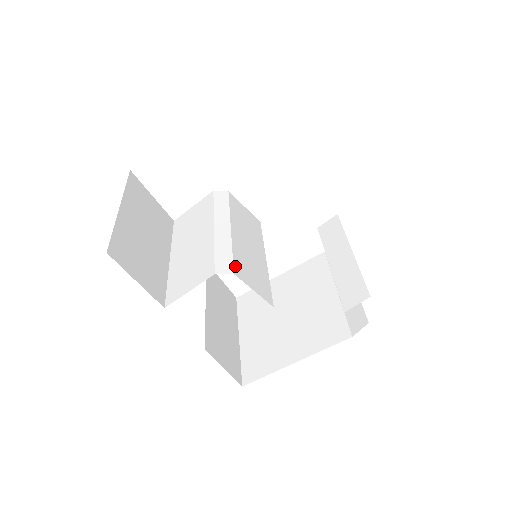
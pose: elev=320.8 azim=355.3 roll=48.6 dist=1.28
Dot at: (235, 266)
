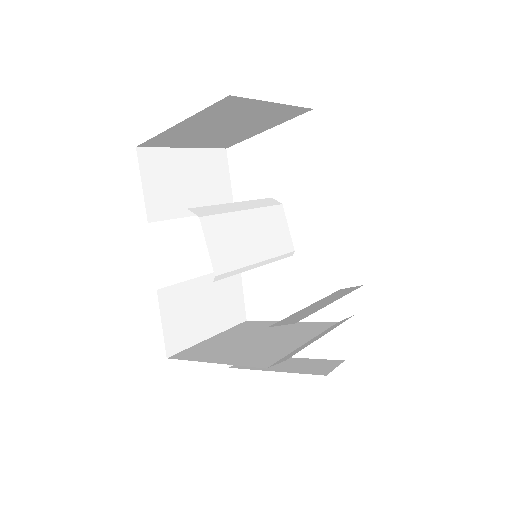
Dot at: (209, 218)
